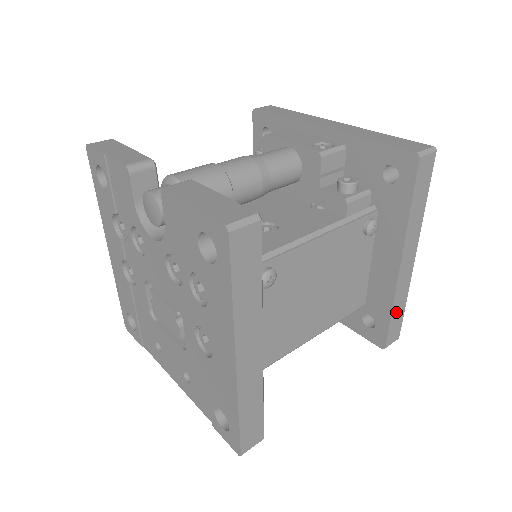
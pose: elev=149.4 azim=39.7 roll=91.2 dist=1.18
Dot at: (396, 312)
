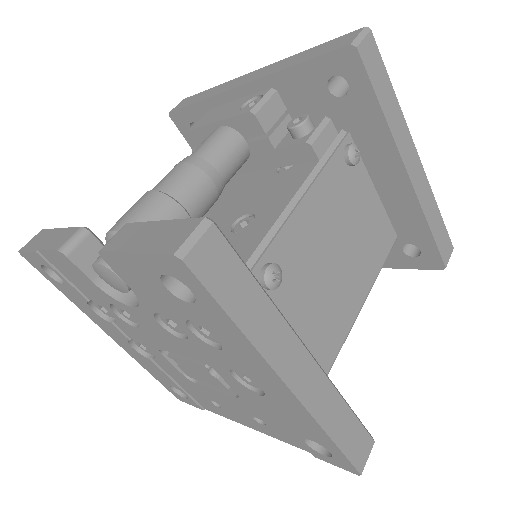
Dot at: (434, 225)
